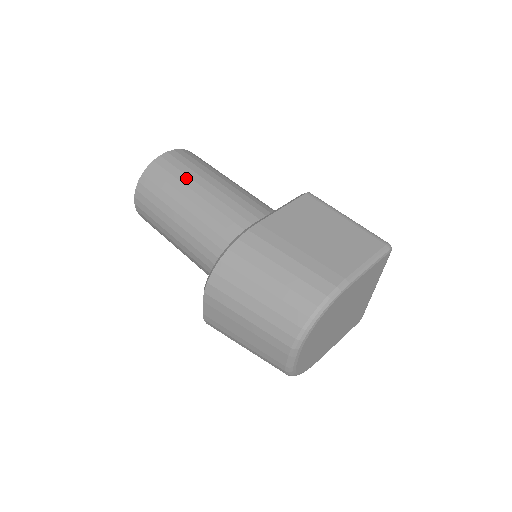
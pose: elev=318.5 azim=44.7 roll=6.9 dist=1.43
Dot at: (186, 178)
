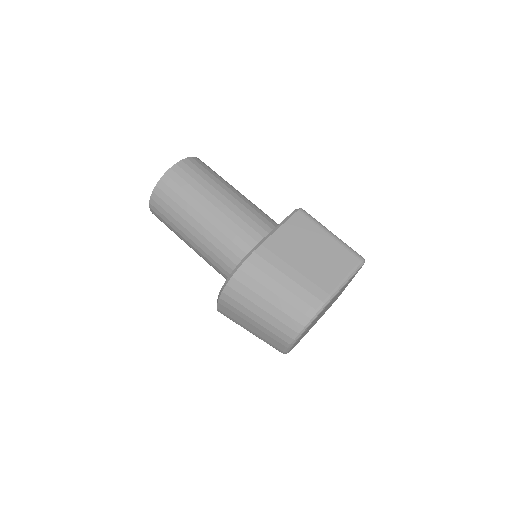
Dot at: (196, 193)
